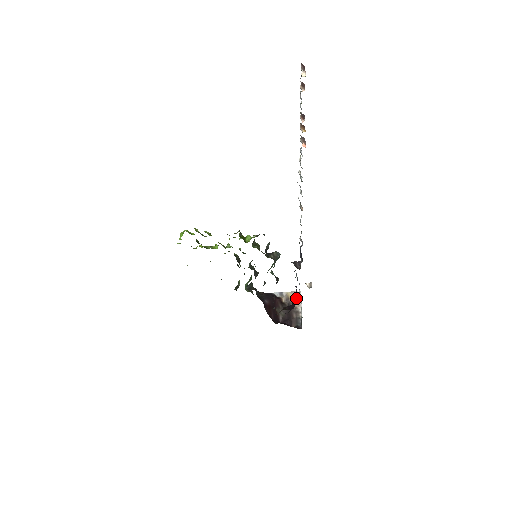
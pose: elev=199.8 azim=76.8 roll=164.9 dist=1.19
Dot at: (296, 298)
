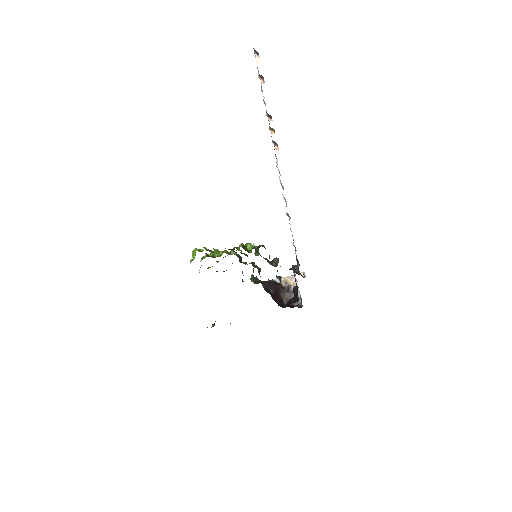
Dot at: (293, 281)
